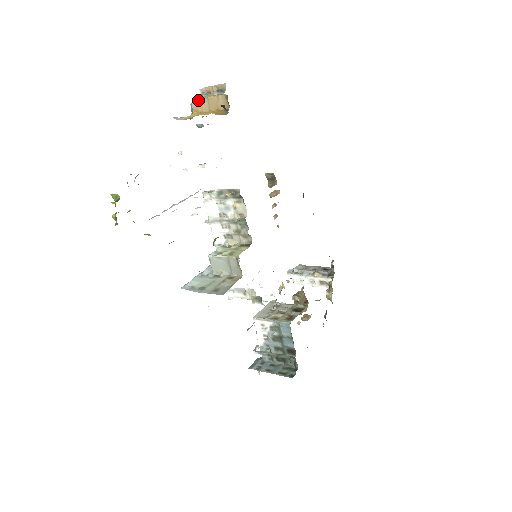
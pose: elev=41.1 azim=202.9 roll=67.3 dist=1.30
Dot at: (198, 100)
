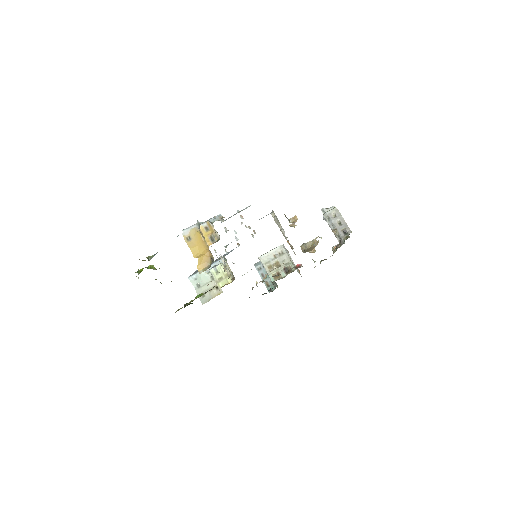
Dot at: (201, 231)
